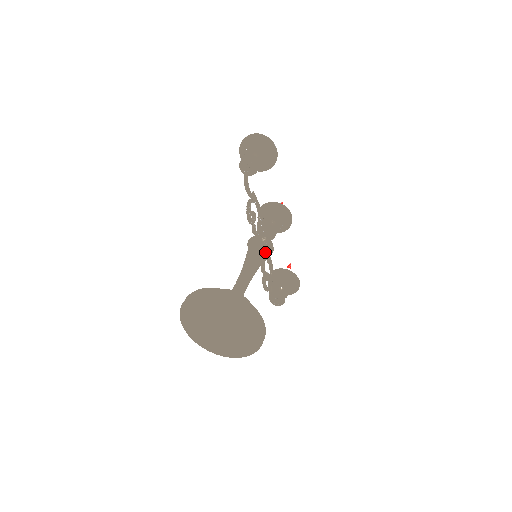
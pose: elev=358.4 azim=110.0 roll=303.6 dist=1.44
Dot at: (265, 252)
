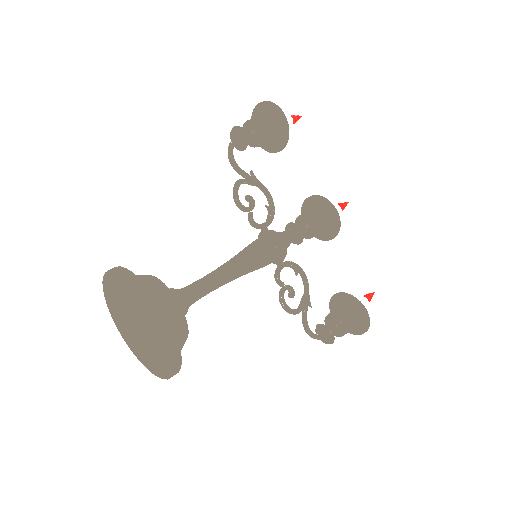
Dot at: (265, 249)
